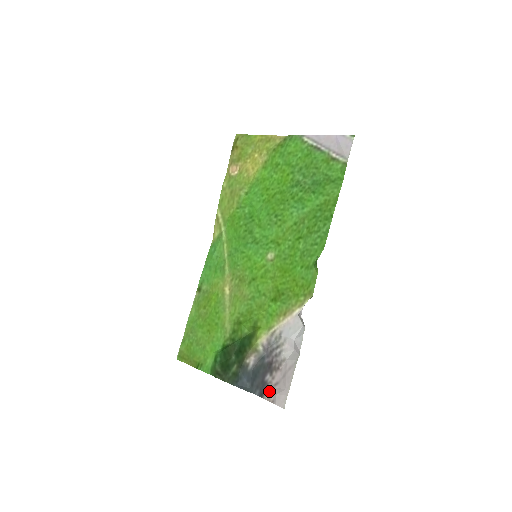
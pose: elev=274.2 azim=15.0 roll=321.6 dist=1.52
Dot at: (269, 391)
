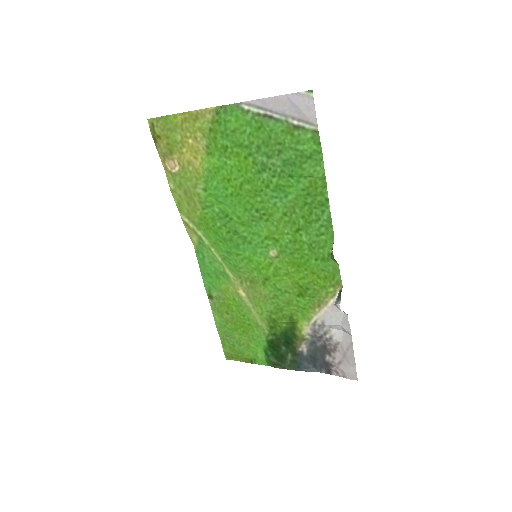
Dot at: (335, 369)
